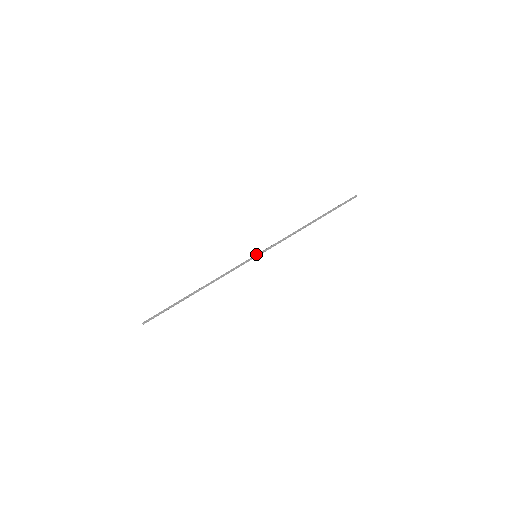
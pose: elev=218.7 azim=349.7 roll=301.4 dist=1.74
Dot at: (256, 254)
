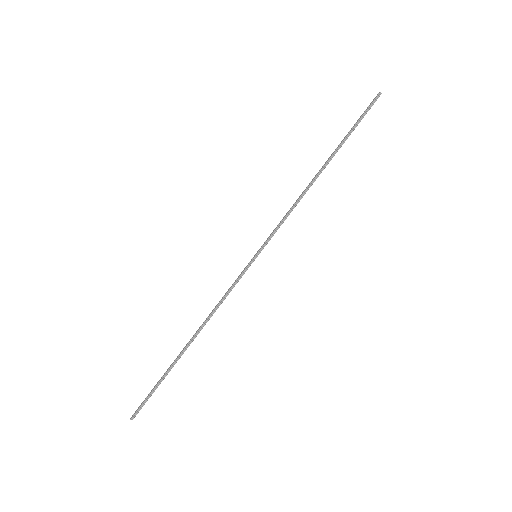
Dot at: occluded
